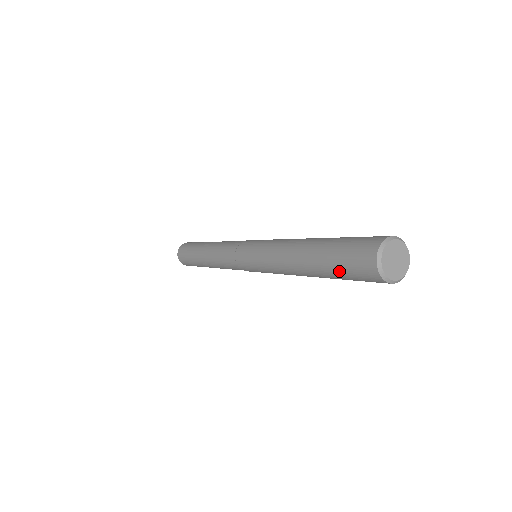
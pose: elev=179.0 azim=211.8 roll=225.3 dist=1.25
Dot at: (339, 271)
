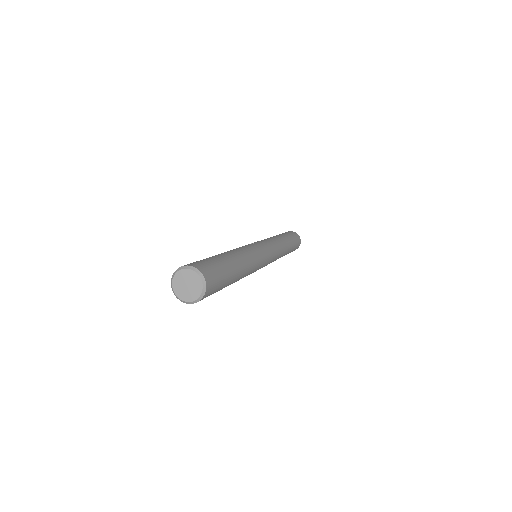
Dot at: occluded
